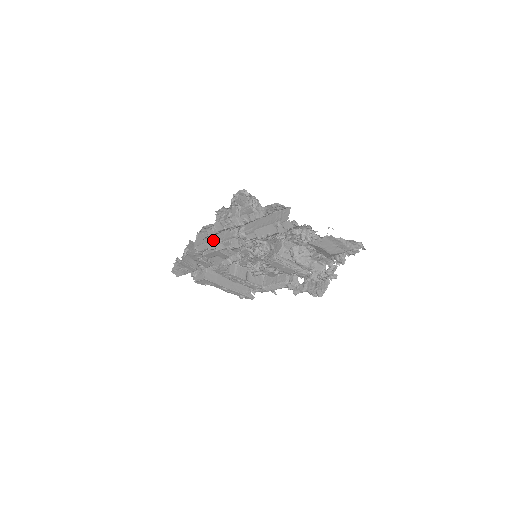
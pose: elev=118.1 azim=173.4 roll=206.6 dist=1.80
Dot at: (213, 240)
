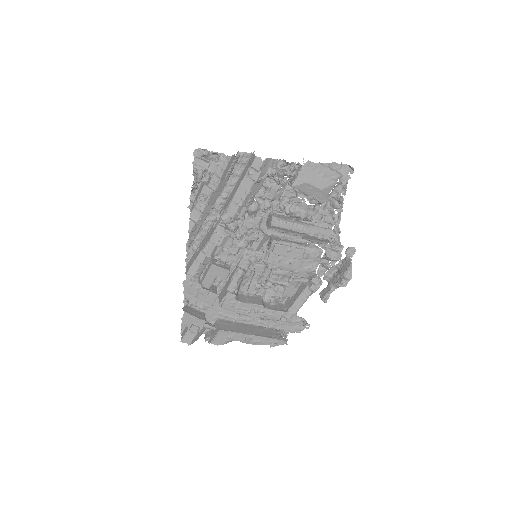
Dot at: (201, 249)
